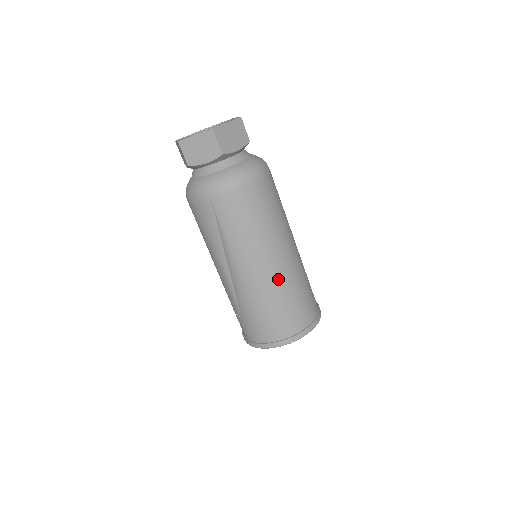
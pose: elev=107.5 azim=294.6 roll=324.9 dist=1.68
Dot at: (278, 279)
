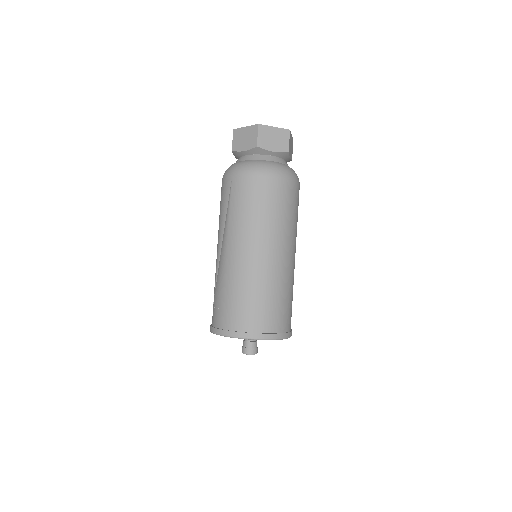
Dot at: (253, 270)
